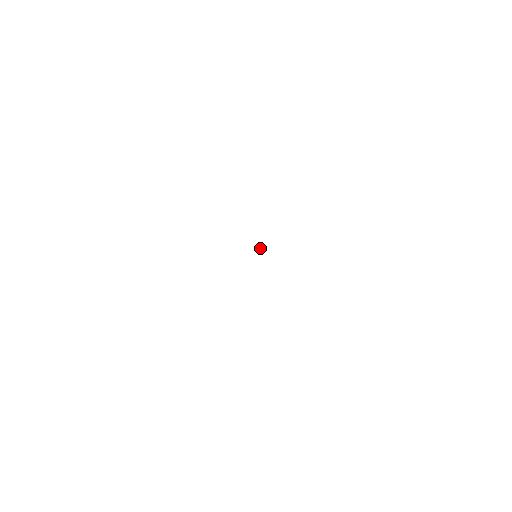
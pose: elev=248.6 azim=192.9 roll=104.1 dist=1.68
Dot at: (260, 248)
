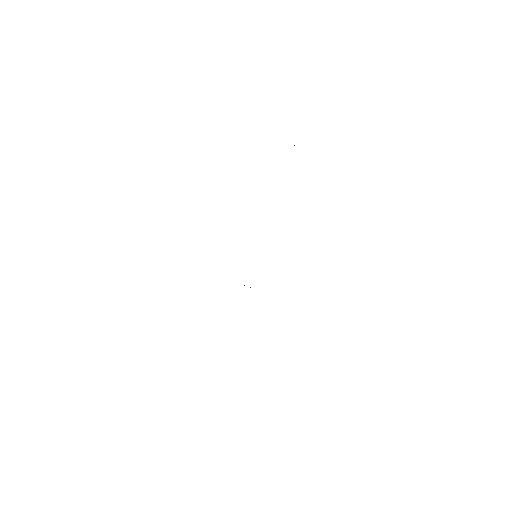
Dot at: occluded
